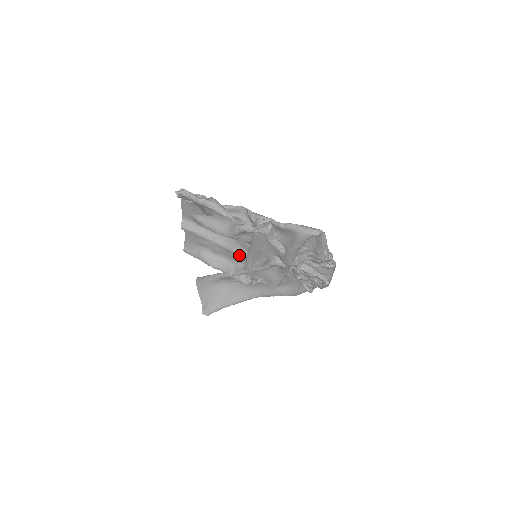
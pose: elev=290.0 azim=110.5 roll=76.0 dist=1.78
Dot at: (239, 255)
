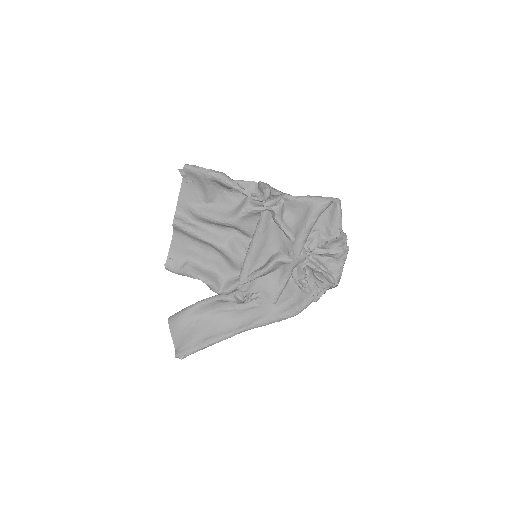
Dot at: (236, 258)
